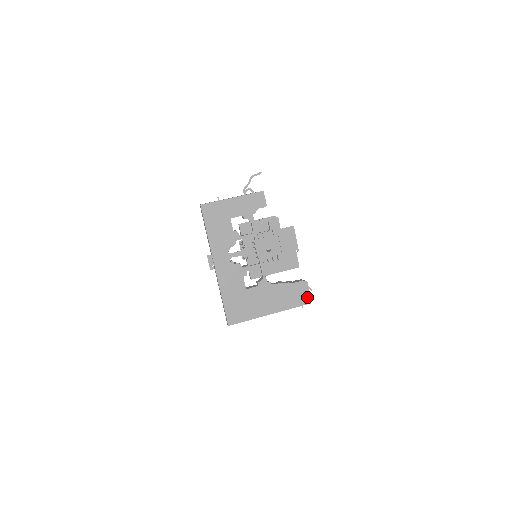
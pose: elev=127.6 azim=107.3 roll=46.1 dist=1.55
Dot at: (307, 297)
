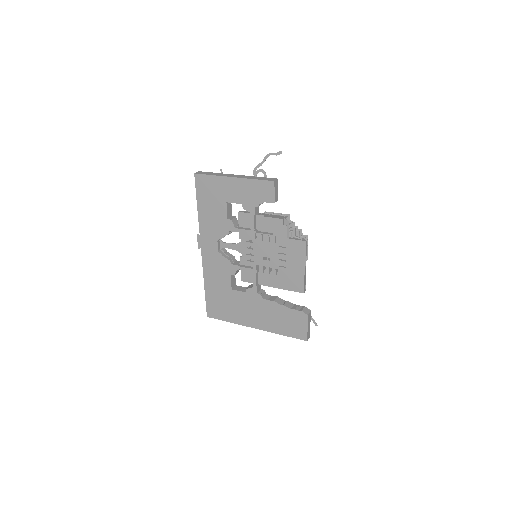
Dot at: (303, 332)
